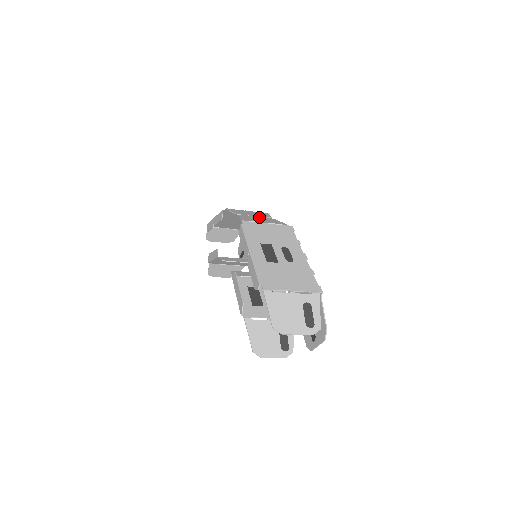
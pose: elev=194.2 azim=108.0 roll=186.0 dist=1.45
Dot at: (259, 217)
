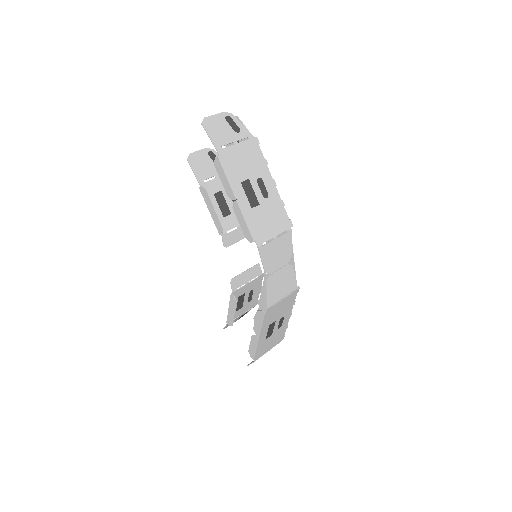
Dot at: (282, 273)
